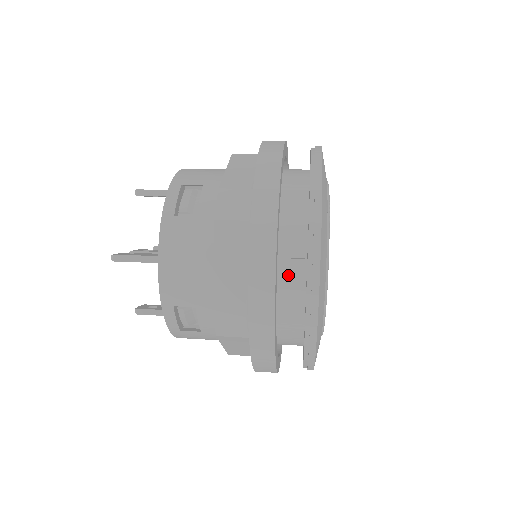
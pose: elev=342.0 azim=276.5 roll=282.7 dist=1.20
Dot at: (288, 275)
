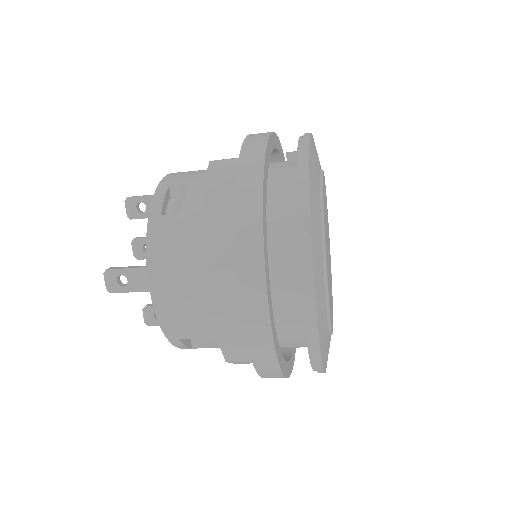
Dot at: (285, 162)
